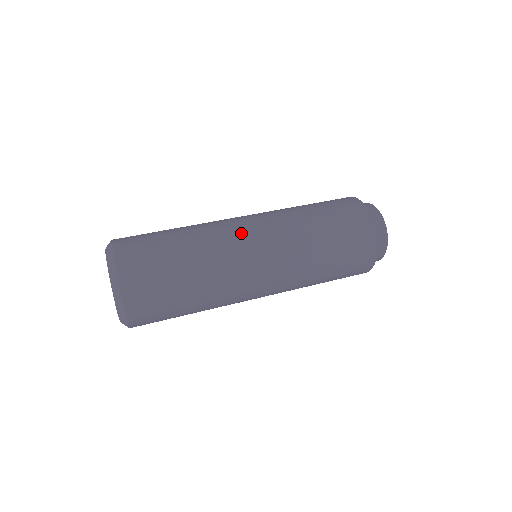
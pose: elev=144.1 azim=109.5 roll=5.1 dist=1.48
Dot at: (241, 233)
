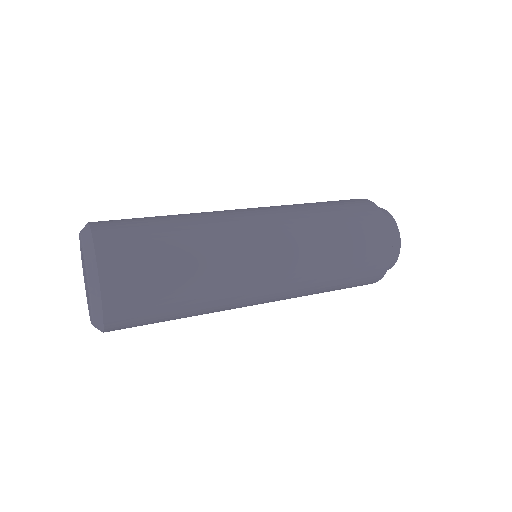
Dot at: occluded
